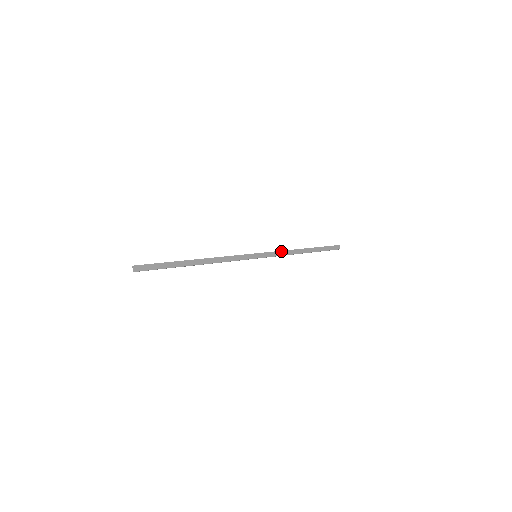
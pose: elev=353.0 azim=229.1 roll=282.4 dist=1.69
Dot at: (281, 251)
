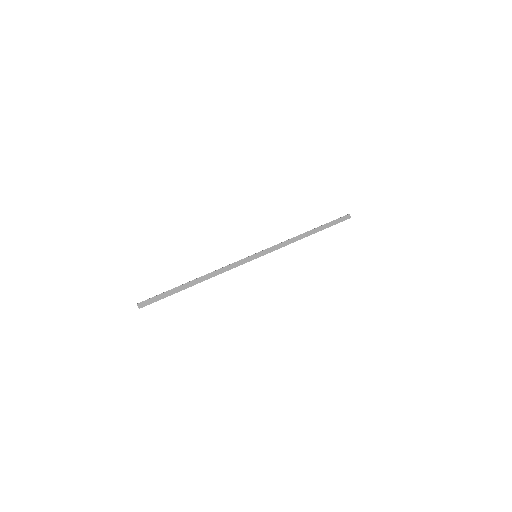
Dot at: (282, 242)
